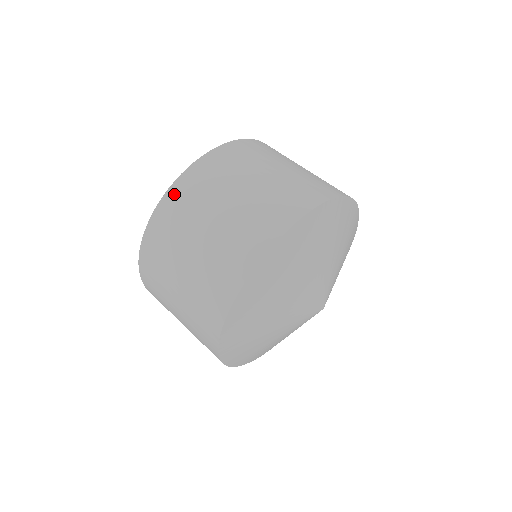
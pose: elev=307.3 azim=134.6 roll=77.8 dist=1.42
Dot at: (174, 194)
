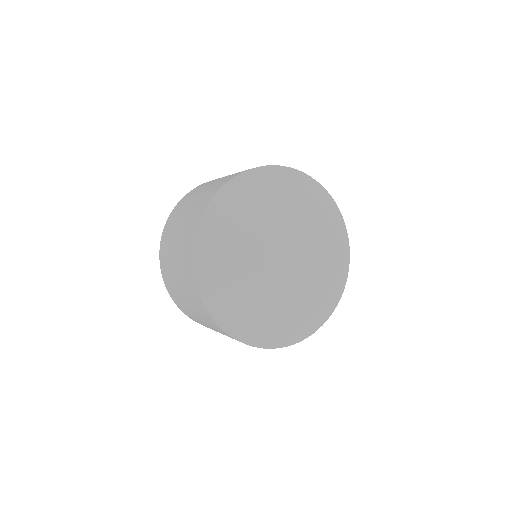
Dot at: occluded
